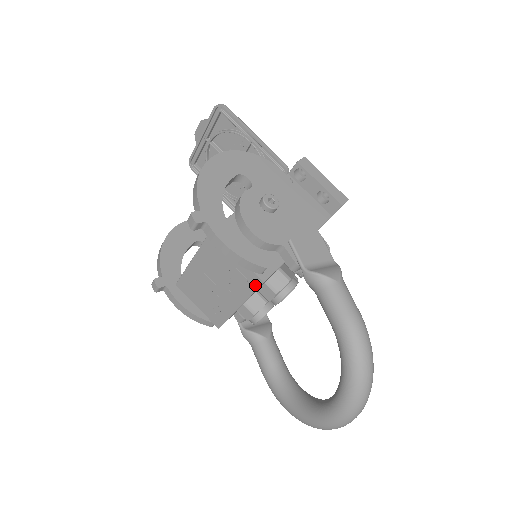
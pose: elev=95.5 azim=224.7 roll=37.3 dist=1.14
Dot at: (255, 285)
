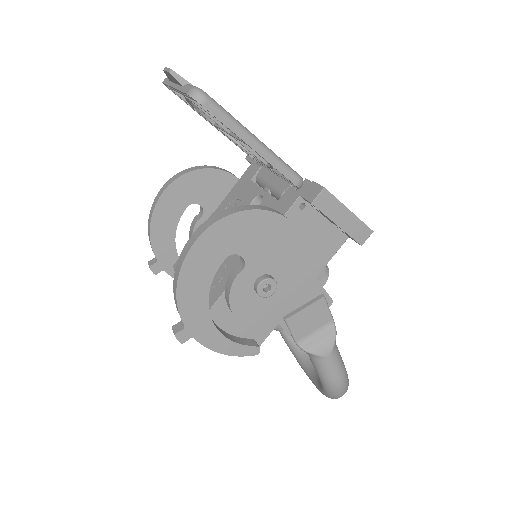
Dot at: occluded
